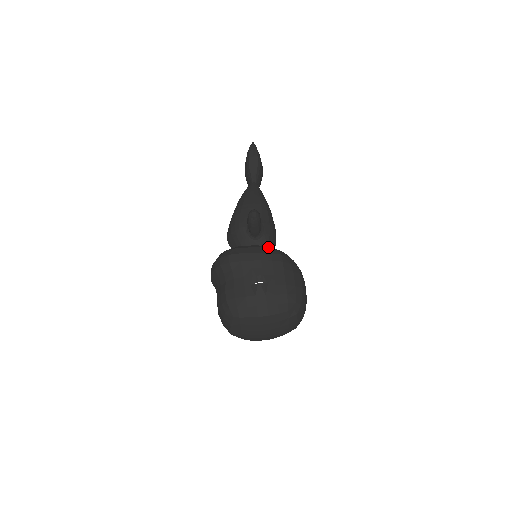
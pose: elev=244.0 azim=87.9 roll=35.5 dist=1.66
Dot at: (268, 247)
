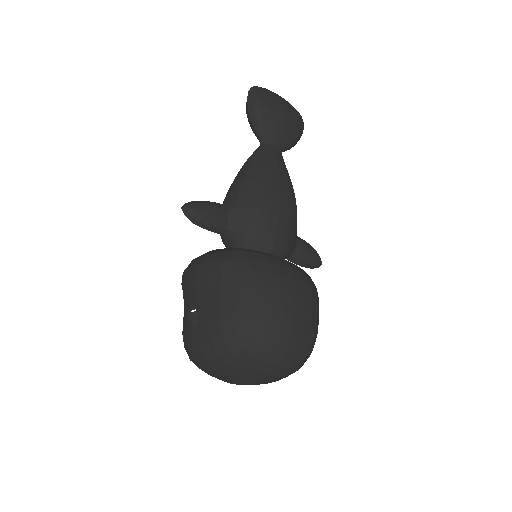
Dot at: (219, 250)
